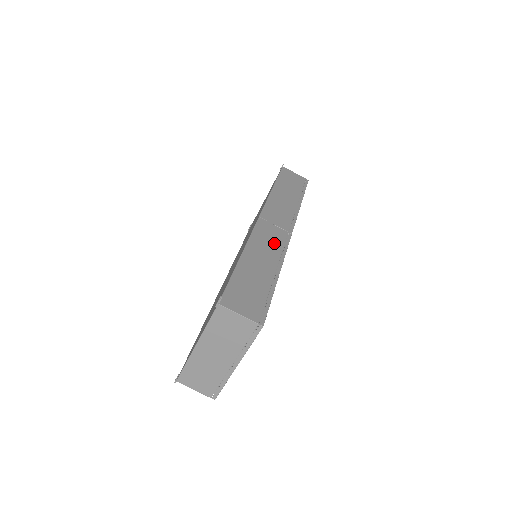
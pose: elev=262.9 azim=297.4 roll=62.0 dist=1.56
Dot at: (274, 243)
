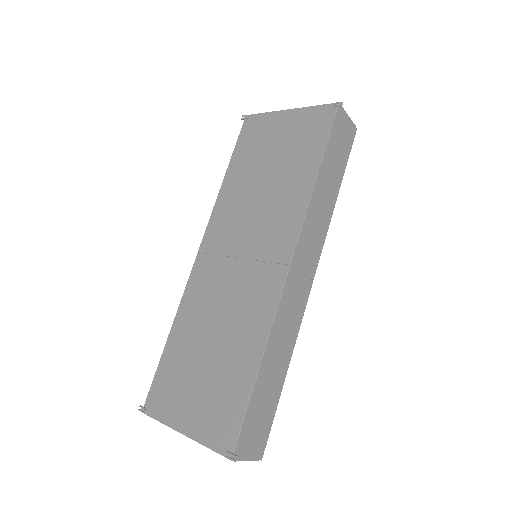
Dot at: (294, 313)
